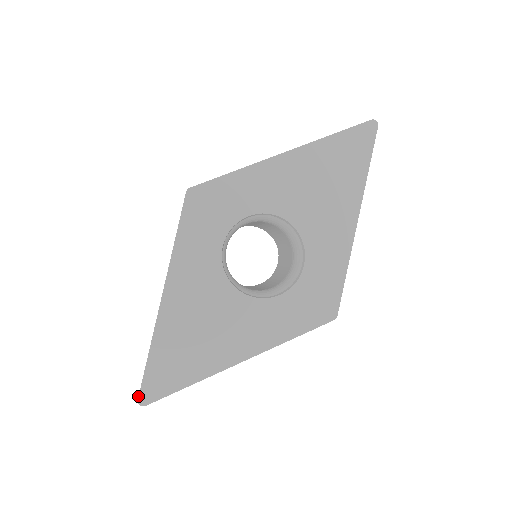
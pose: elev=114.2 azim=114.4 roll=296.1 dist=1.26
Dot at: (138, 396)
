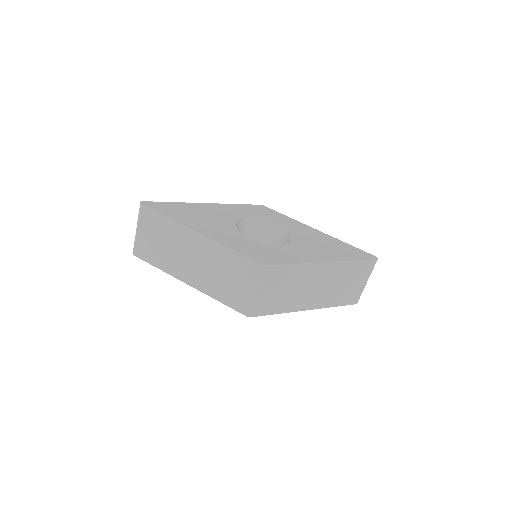
Dot at: (145, 201)
